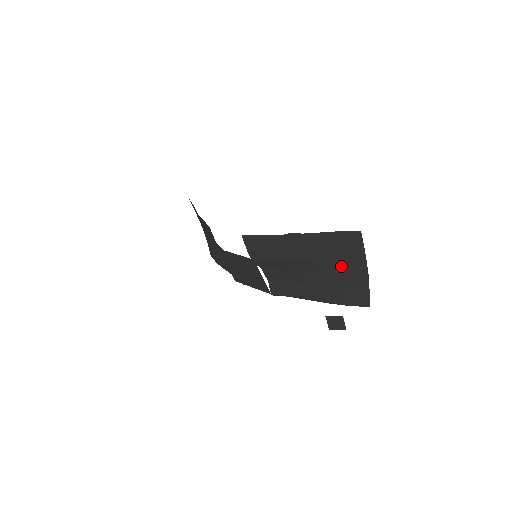
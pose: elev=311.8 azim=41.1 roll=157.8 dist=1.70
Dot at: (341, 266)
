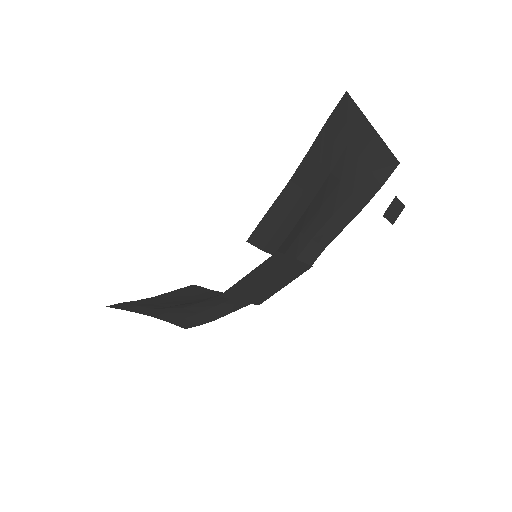
Dot at: (351, 155)
